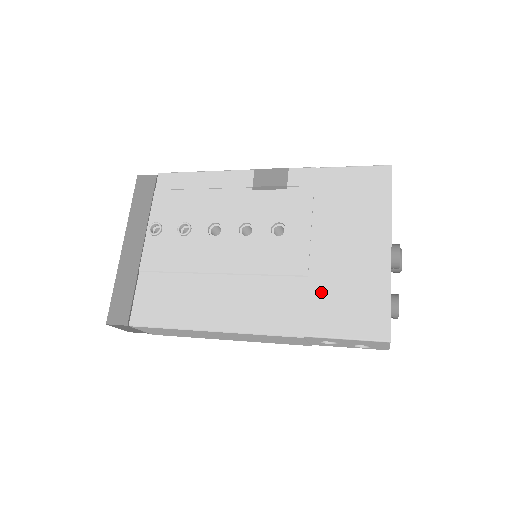
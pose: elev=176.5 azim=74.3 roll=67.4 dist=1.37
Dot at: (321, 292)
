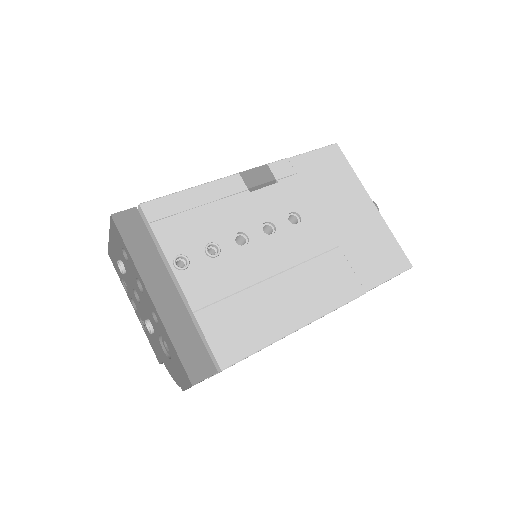
Dot at: (355, 254)
